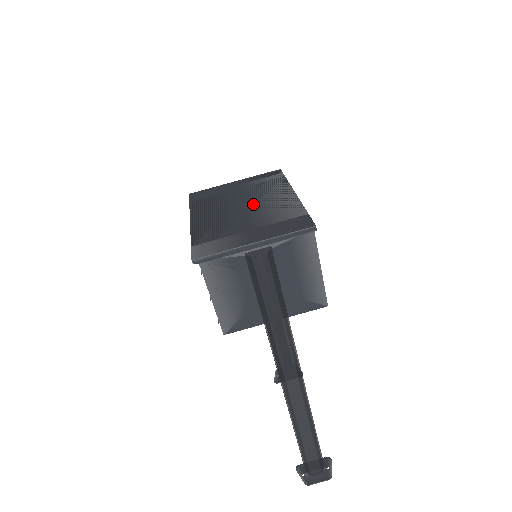
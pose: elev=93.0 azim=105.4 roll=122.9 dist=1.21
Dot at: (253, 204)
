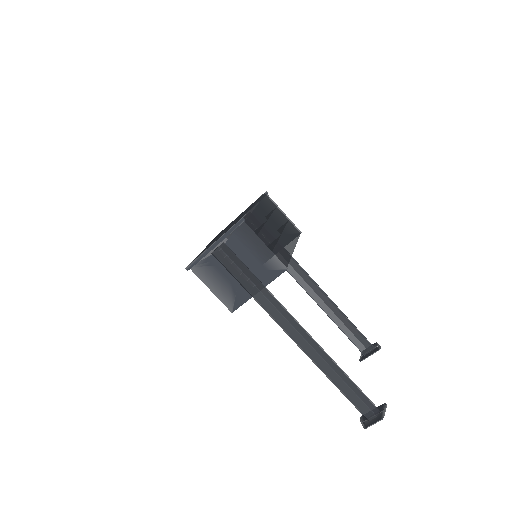
Dot at: occluded
